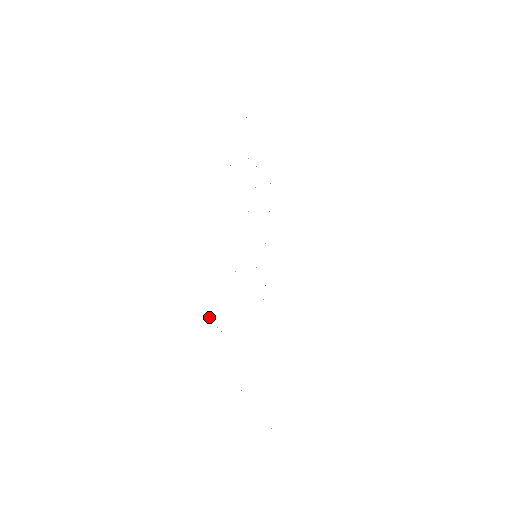
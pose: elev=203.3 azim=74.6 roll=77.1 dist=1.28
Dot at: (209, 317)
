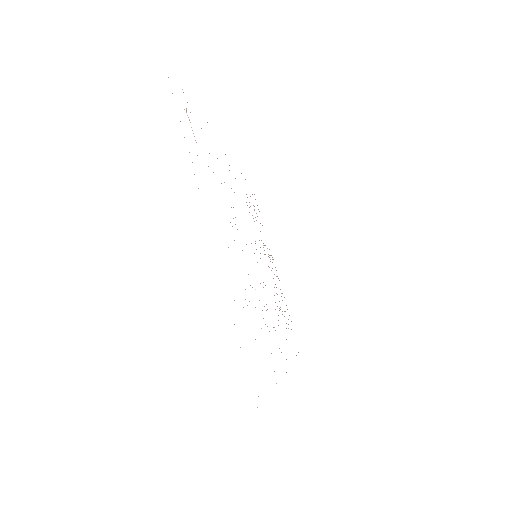
Dot at: occluded
